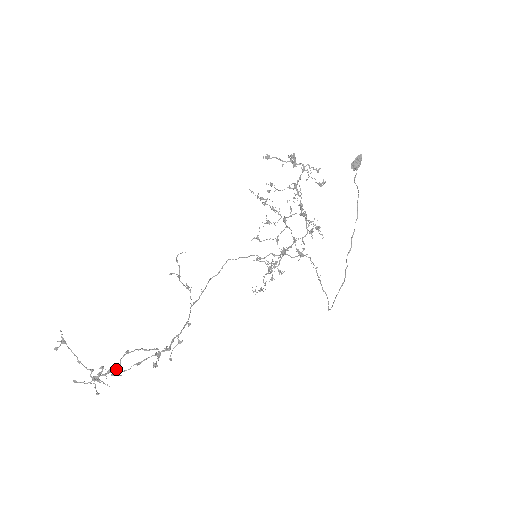
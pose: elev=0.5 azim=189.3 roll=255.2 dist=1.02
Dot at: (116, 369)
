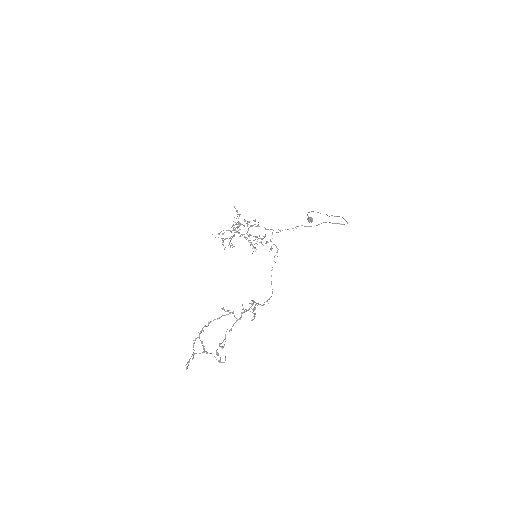
Dot at: occluded
